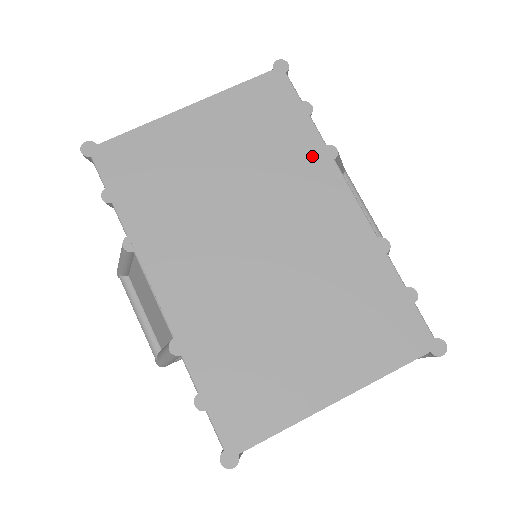
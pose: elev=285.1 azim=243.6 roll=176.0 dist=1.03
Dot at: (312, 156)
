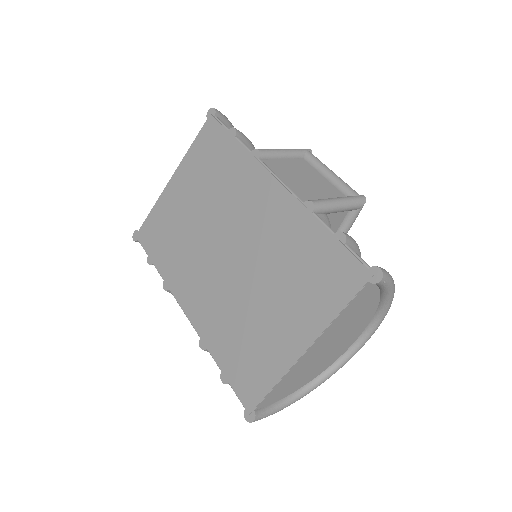
Dot at: (243, 166)
